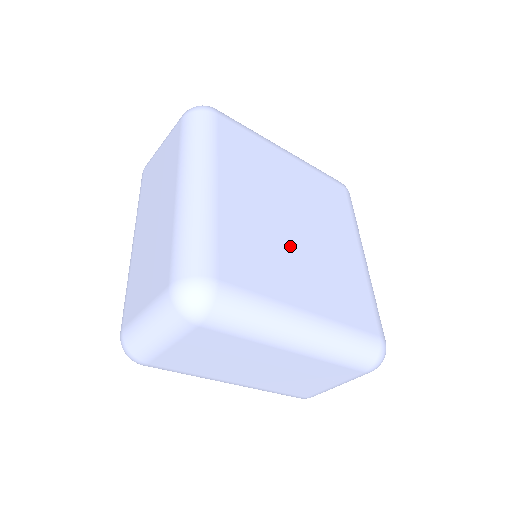
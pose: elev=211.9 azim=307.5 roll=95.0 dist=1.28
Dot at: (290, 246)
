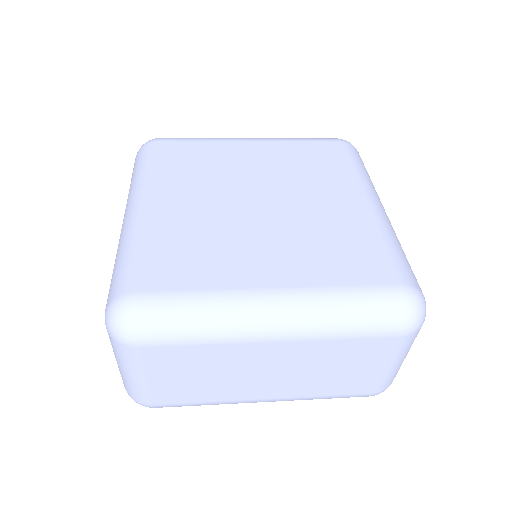
Dot at: (247, 228)
